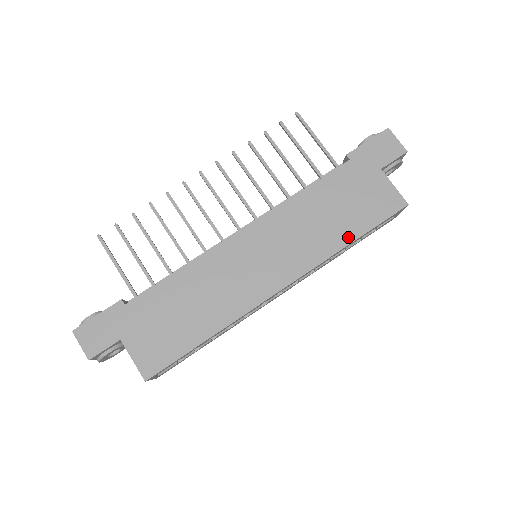
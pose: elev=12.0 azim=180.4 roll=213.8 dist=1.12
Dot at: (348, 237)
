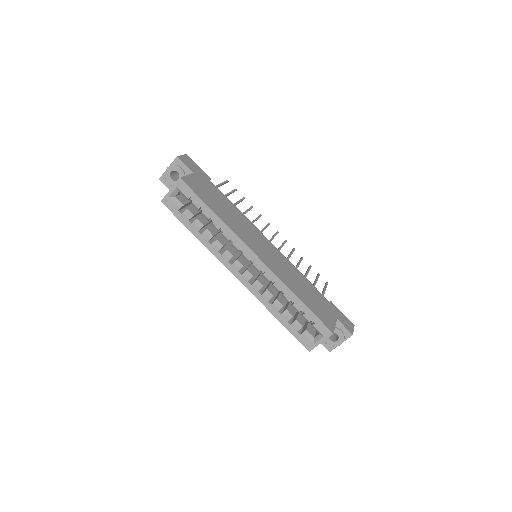
Dot at: (300, 296)
